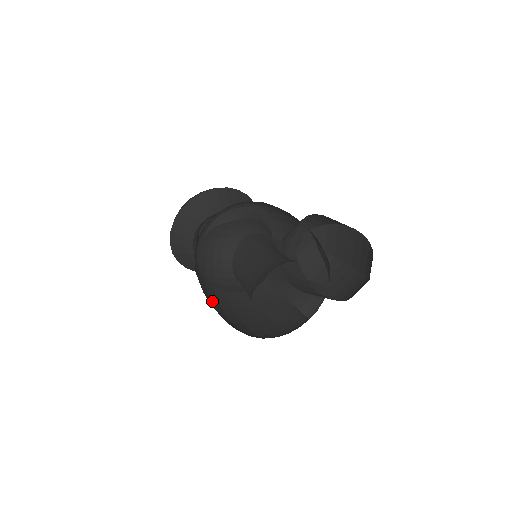
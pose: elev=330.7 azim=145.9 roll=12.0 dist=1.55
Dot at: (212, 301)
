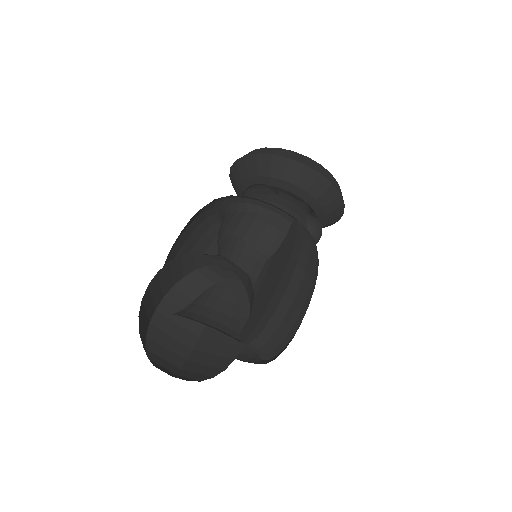
Dot at: occluded
